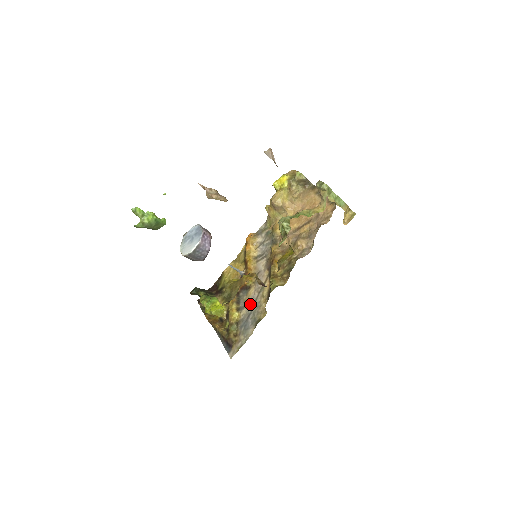
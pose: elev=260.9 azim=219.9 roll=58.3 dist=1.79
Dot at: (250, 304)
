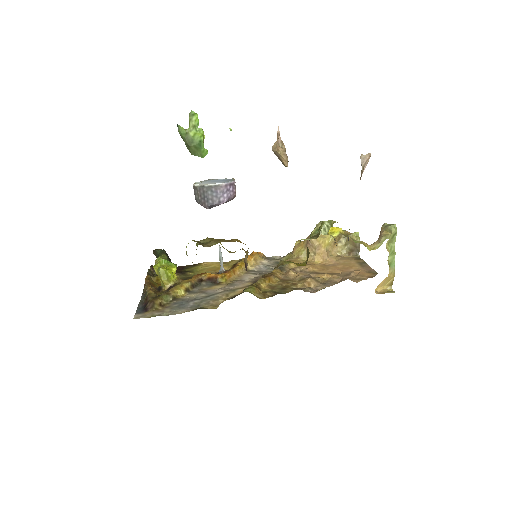
Dot at: (206, 293)
